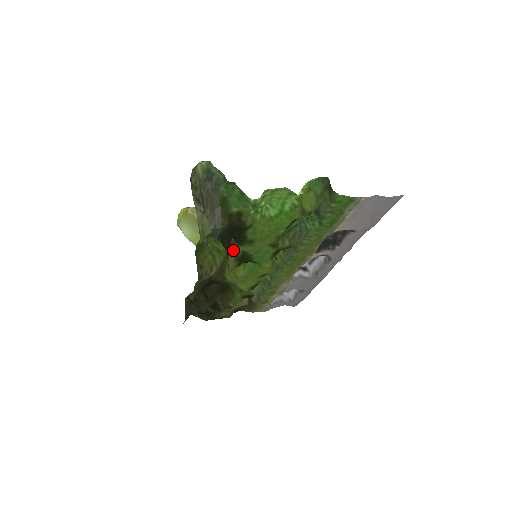
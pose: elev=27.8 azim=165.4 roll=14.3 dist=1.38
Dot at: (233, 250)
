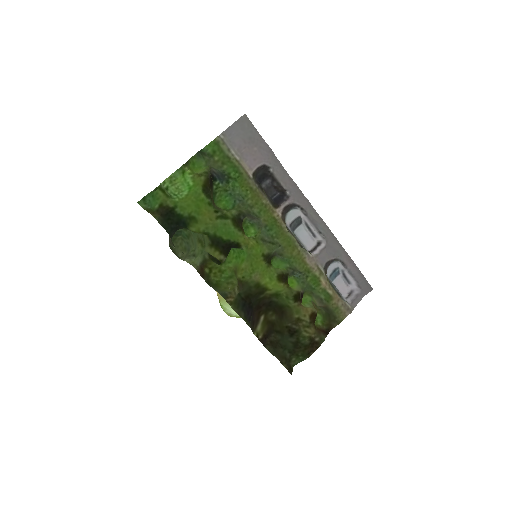
Dot at: (205, 245)
